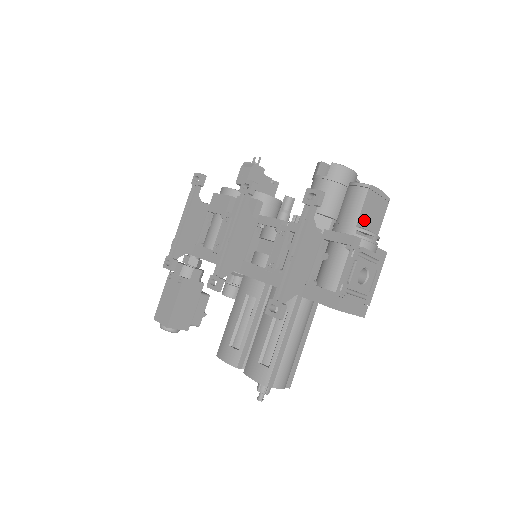
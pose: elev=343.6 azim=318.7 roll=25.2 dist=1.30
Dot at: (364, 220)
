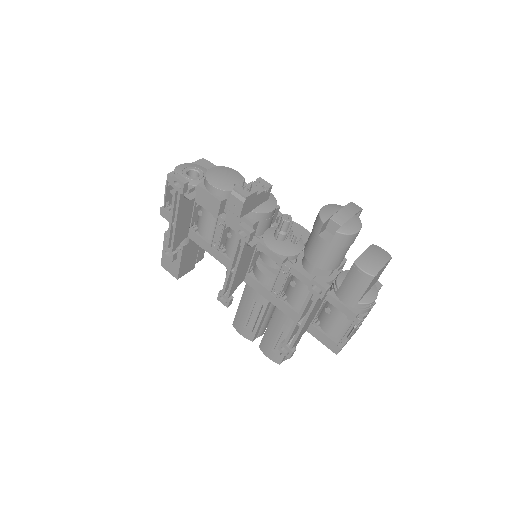
Dot at: (365, 292)
